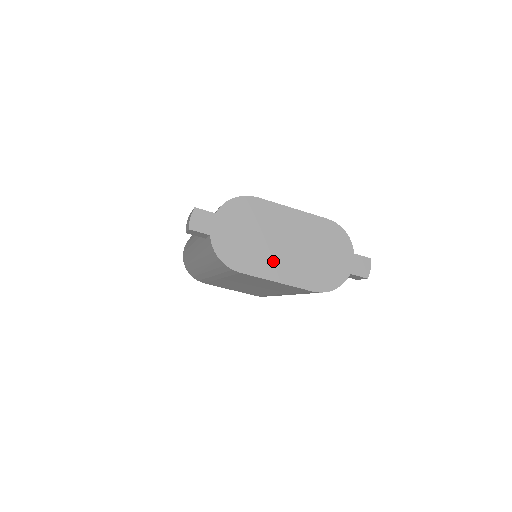
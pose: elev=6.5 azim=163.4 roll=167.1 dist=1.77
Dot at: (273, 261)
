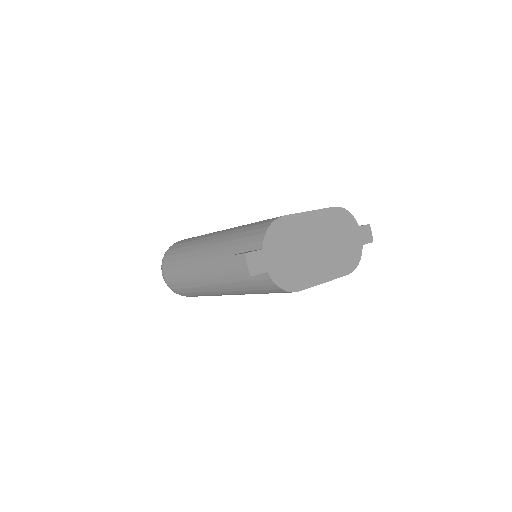
Dot at: (316, 266)
